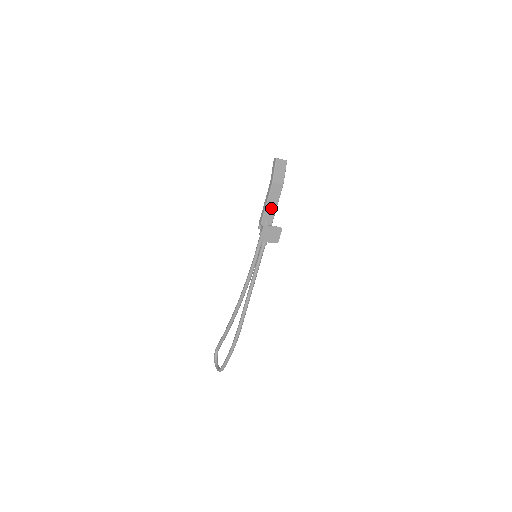
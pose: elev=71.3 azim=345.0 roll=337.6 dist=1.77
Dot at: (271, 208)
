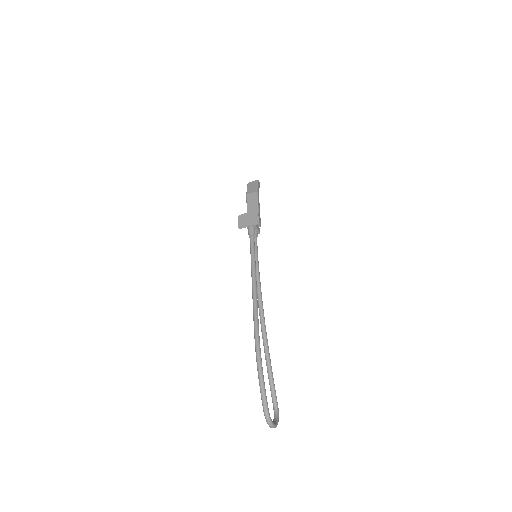
Dot at: occluded
